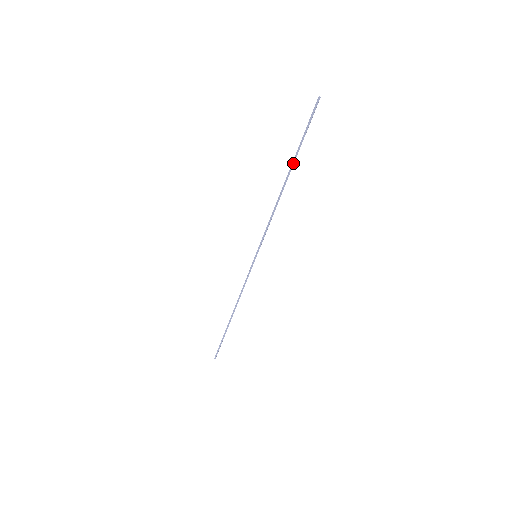
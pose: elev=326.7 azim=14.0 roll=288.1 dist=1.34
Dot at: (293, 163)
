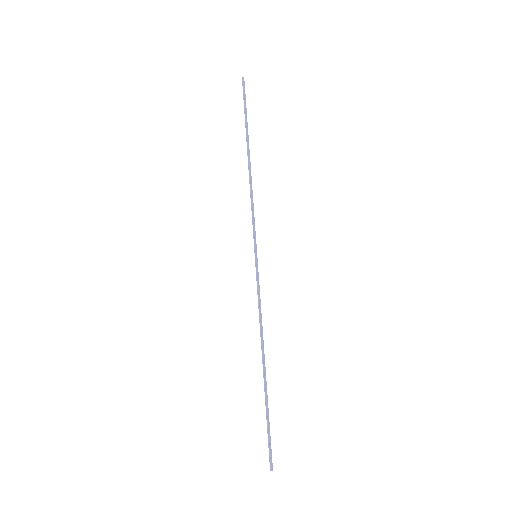
Dot at: (247, 137)
